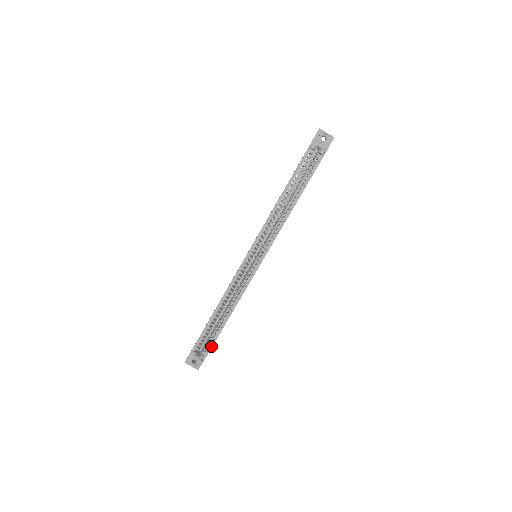
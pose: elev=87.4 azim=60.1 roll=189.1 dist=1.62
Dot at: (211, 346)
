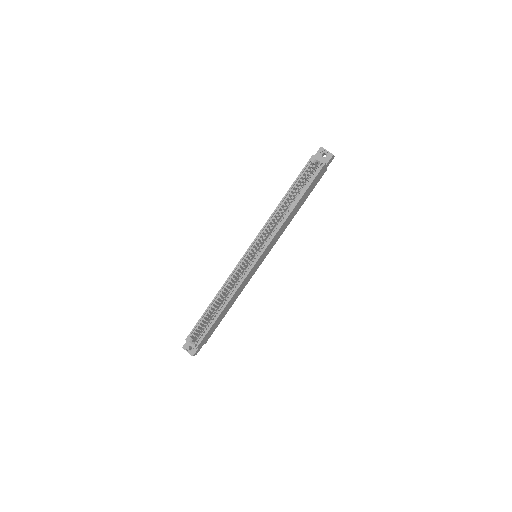
Dot at: (205, 333)
